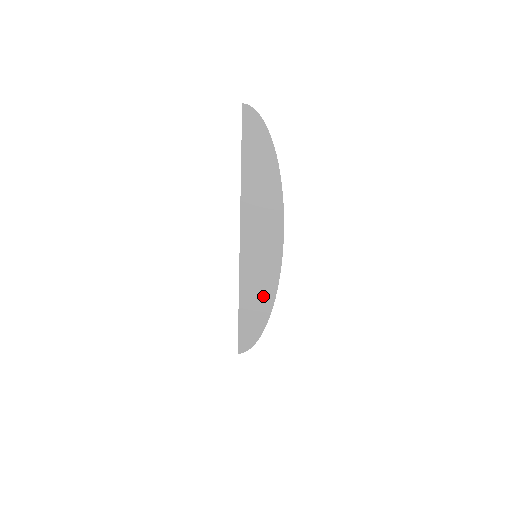
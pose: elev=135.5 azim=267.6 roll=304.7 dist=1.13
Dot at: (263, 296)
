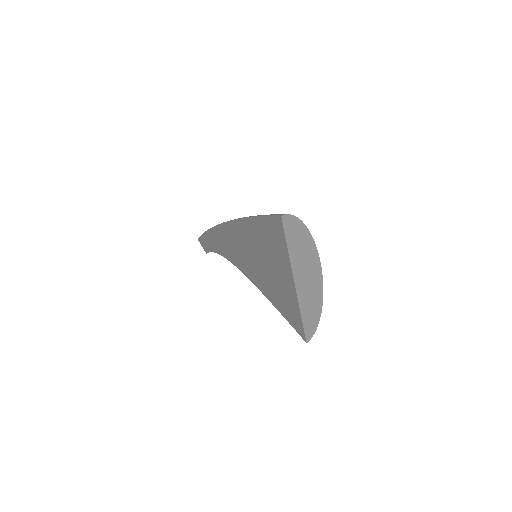
Dot at: (315, 308)
